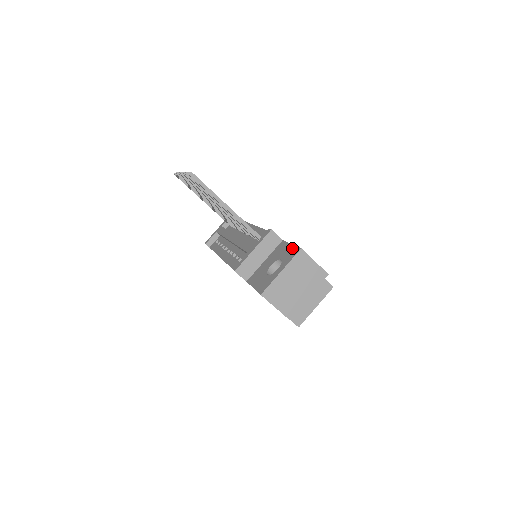
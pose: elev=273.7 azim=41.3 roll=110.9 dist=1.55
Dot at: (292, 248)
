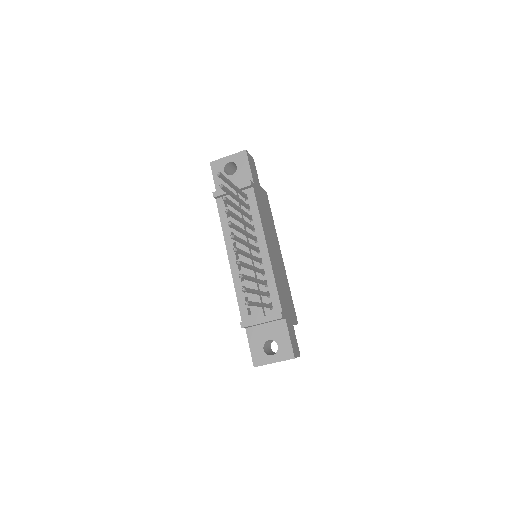
Dot at: (289, 346)
